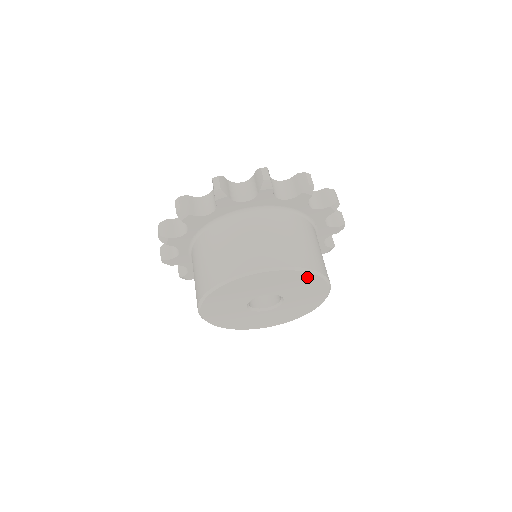
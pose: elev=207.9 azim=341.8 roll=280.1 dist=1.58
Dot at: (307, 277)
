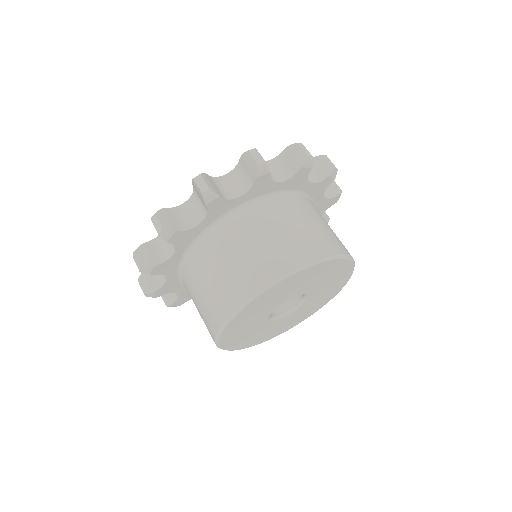
Dot at: (335, 264)
